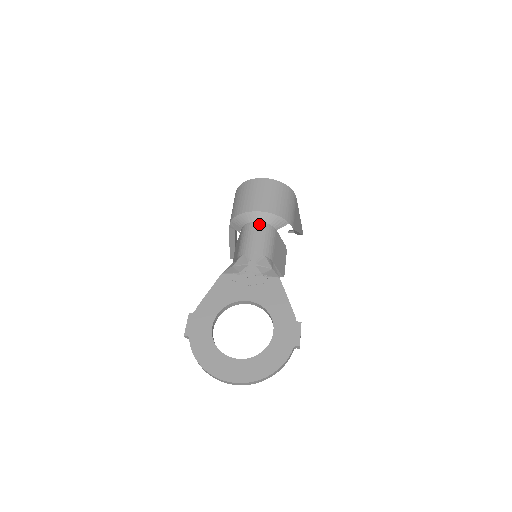
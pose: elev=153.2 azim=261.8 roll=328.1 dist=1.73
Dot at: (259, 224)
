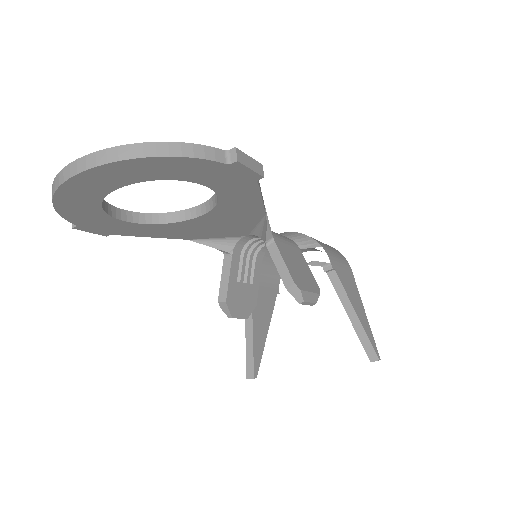
Dot at: occluded
